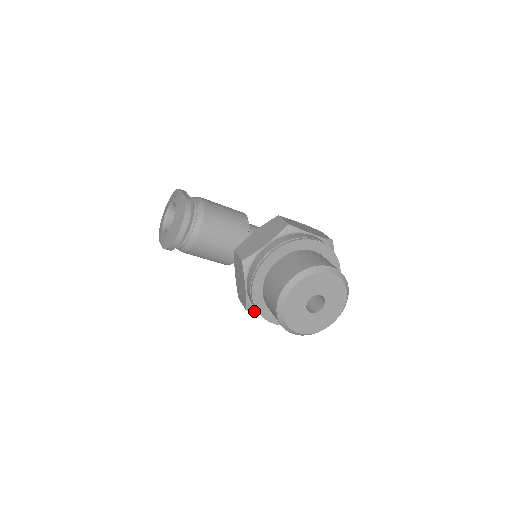
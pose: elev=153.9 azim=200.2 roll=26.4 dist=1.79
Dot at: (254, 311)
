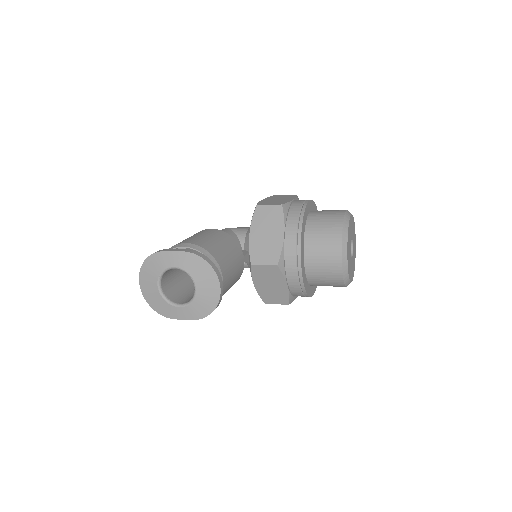
Dot at: (293, 300)
